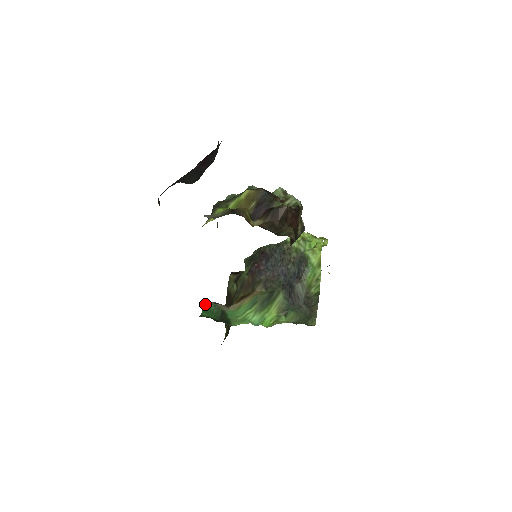
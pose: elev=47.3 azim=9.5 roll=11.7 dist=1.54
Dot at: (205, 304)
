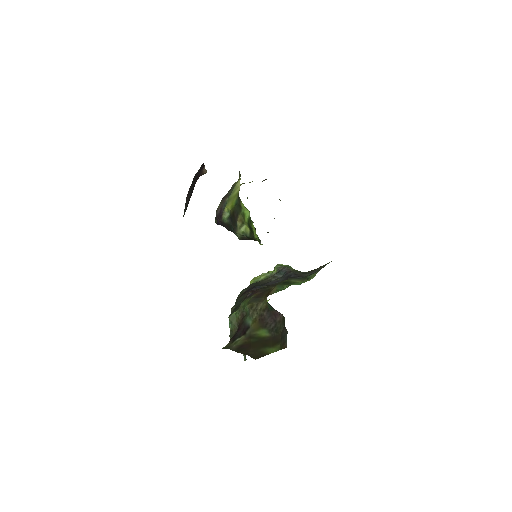
Dot at: occluded
